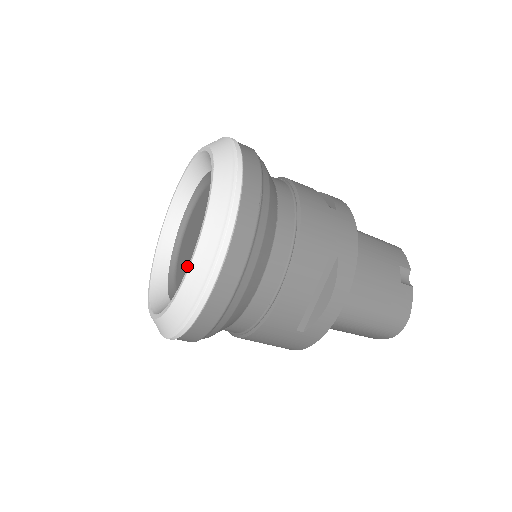
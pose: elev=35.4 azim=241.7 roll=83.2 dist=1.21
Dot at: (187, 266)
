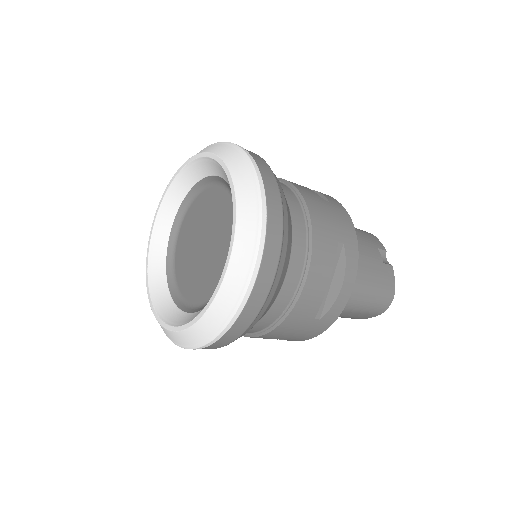
Dot at: (196, 274)
